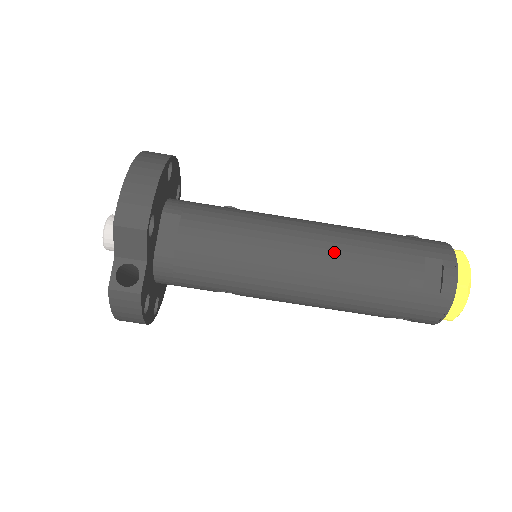
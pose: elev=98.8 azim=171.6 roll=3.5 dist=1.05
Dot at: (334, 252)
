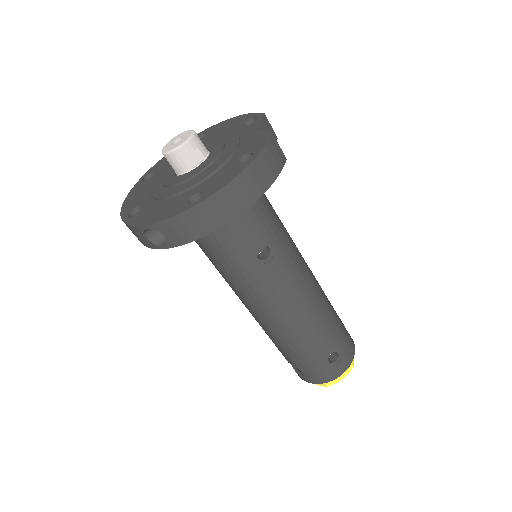
Dot at: occluded
